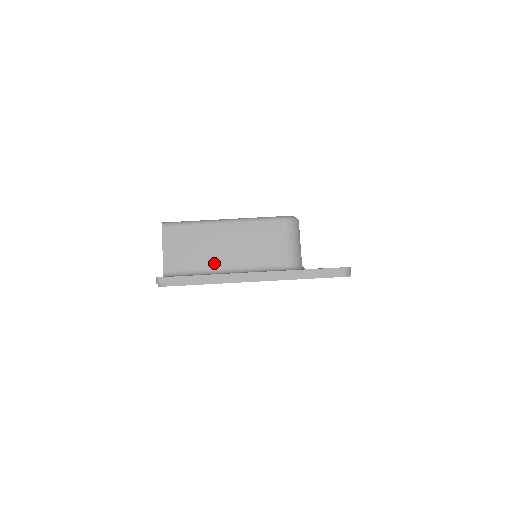
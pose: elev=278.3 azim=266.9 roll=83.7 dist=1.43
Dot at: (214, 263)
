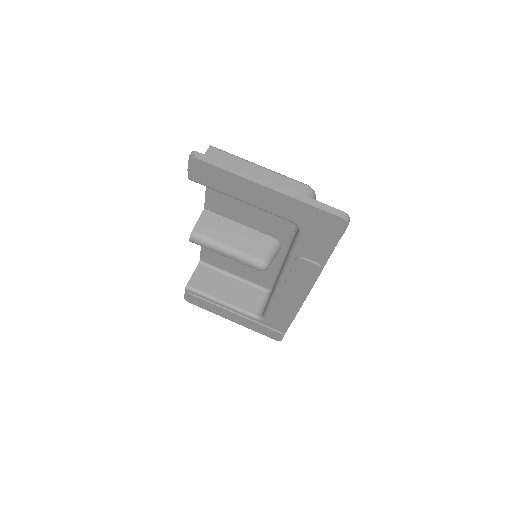
Dot at: occluded
